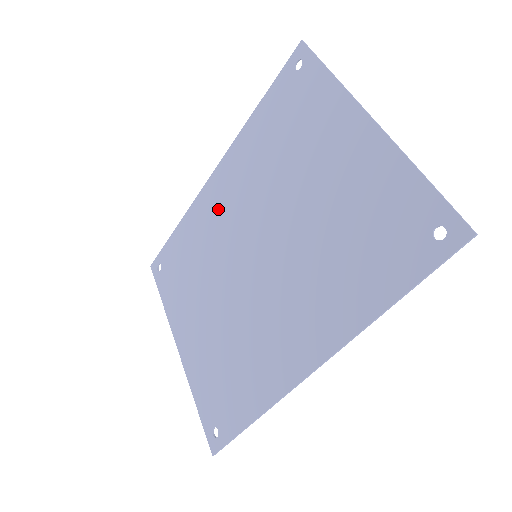
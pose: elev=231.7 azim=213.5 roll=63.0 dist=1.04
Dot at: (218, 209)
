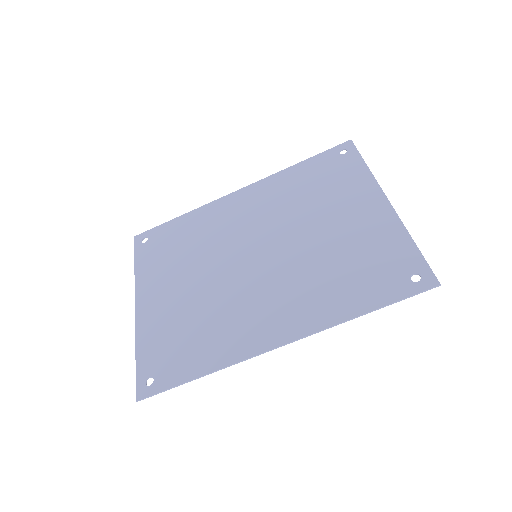
Dot at: (232, 215)
